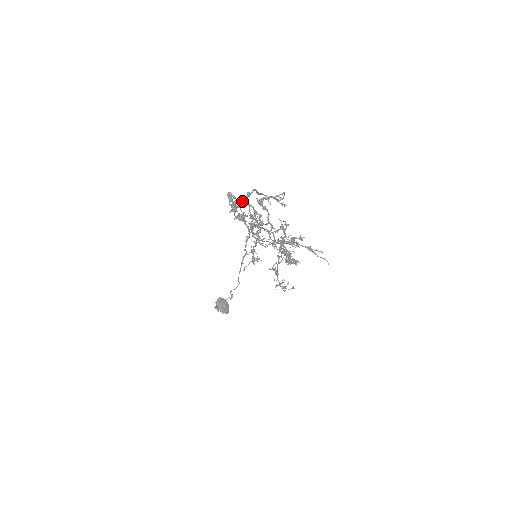
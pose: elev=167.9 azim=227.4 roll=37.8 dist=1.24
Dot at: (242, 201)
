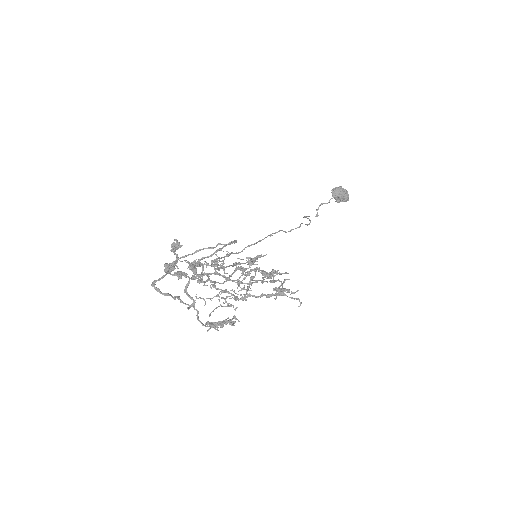
Dot at: (153, 286)
